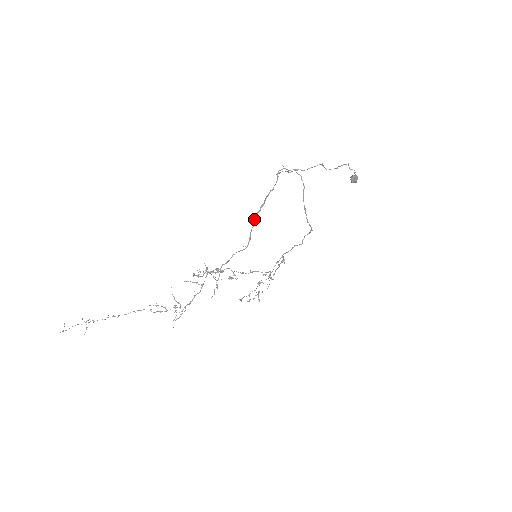
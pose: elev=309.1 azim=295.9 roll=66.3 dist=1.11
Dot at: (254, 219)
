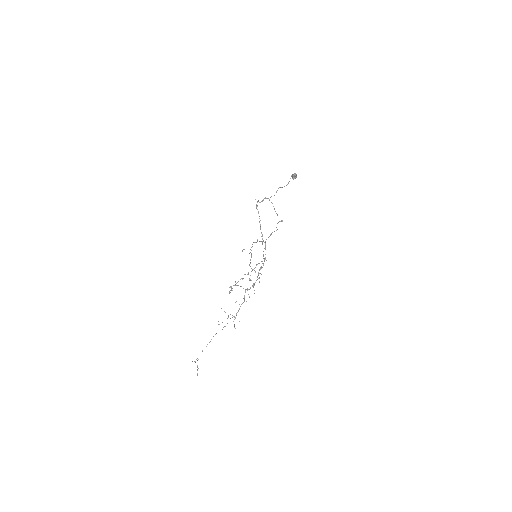
Dot at: occluded
